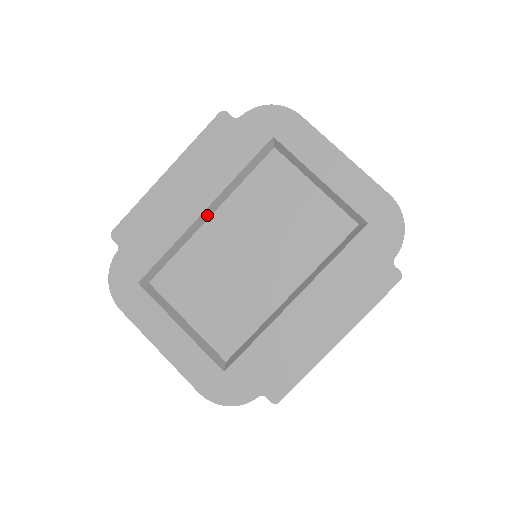
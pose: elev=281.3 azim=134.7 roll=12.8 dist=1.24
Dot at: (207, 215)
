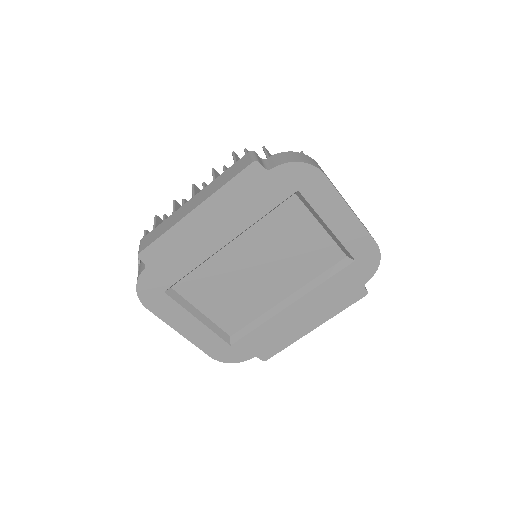
Dot at: (228, 243)
